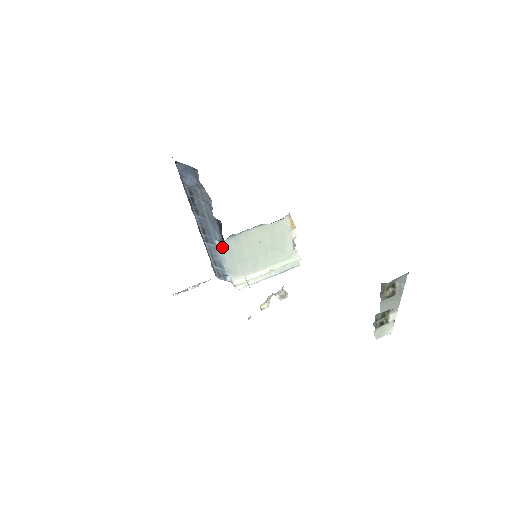
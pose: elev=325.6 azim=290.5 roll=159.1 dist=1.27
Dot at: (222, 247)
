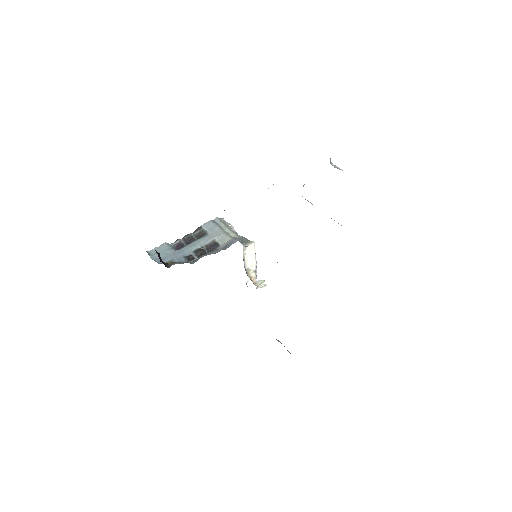
Dot at: occluded
